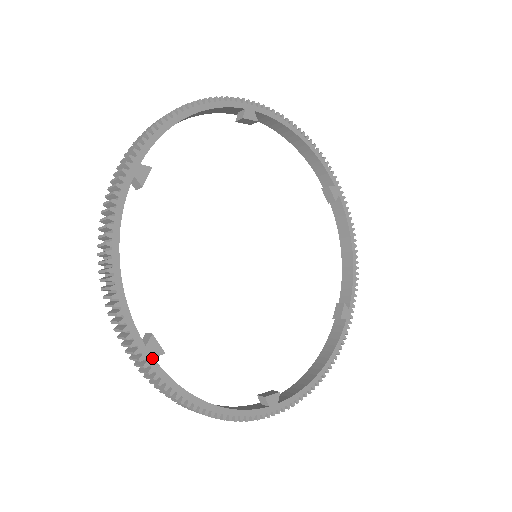
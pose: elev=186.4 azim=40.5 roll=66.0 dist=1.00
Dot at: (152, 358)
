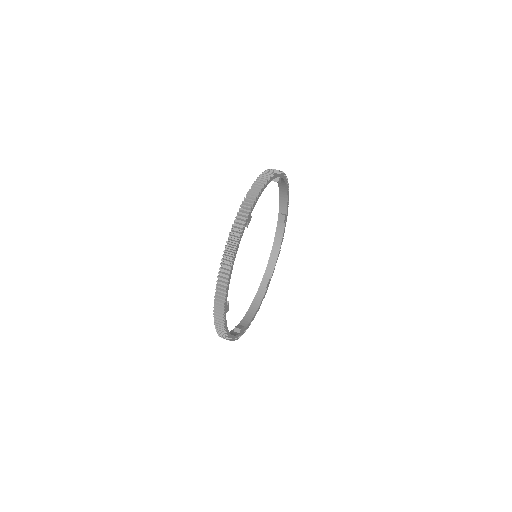
Dot at: (242, 332)
